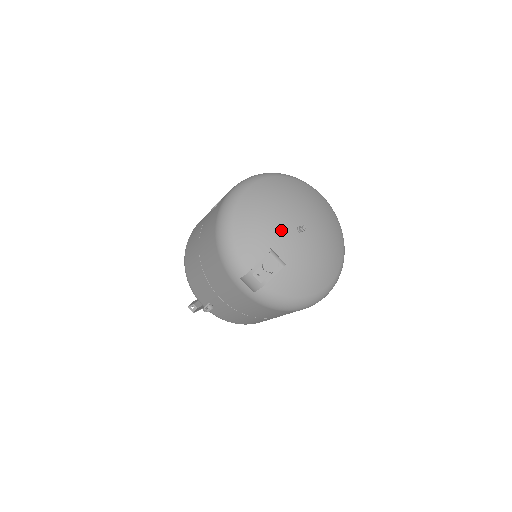
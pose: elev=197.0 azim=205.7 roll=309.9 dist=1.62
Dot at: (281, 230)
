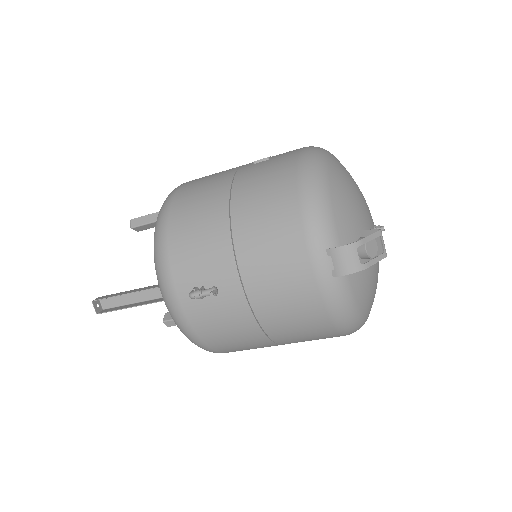
Dot at: (368, 217)
